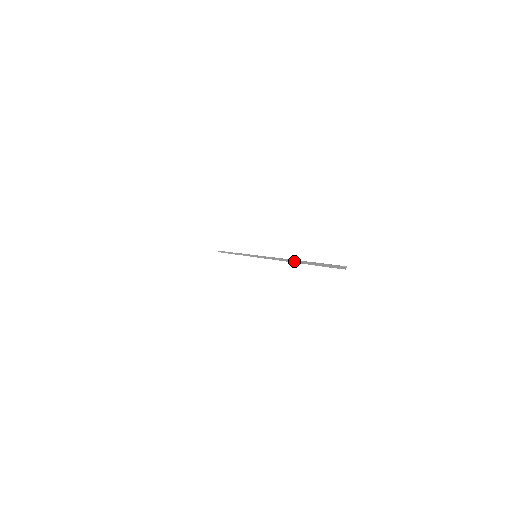
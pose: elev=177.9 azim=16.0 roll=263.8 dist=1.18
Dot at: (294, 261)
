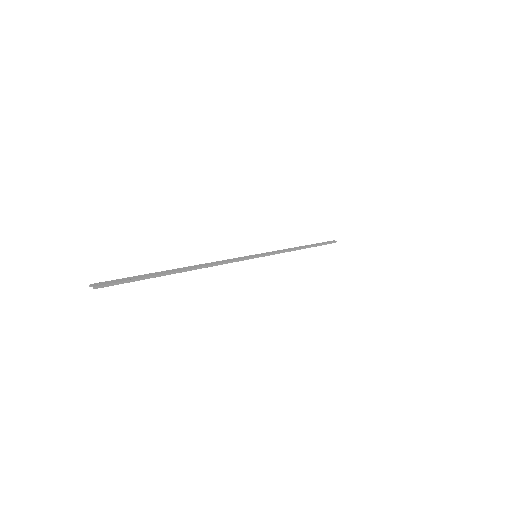
Dot at: (173, 270)
